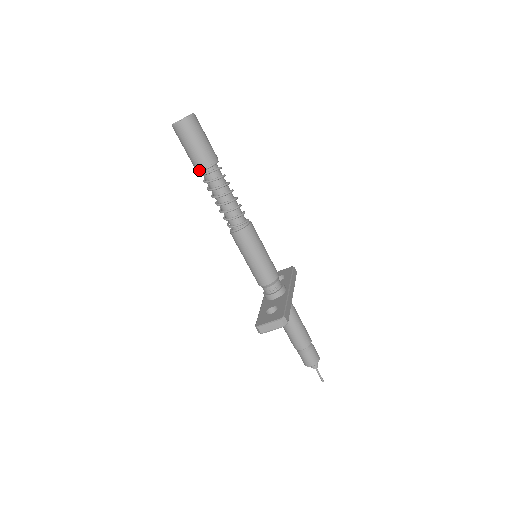
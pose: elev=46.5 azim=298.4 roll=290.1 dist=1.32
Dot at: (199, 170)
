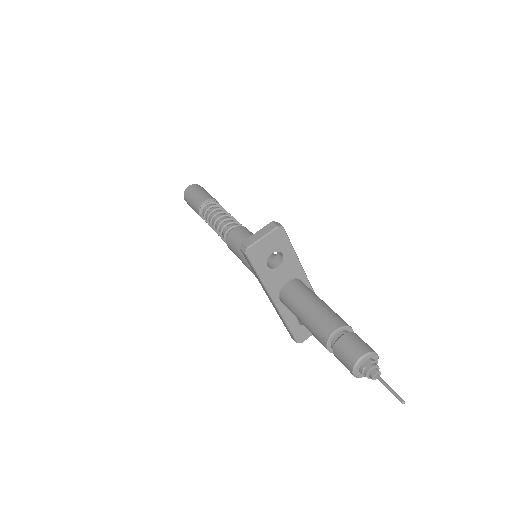
Dot at: (200, 207)
